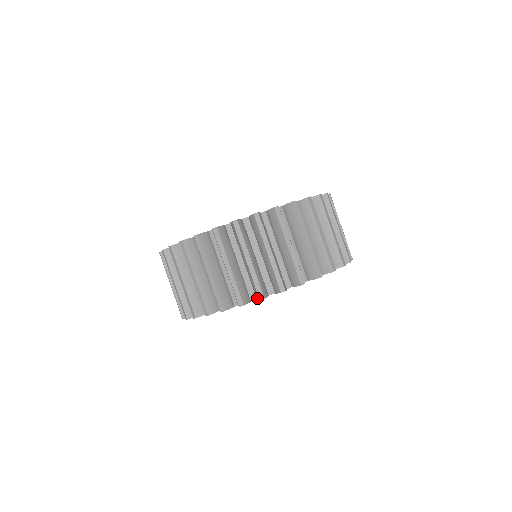
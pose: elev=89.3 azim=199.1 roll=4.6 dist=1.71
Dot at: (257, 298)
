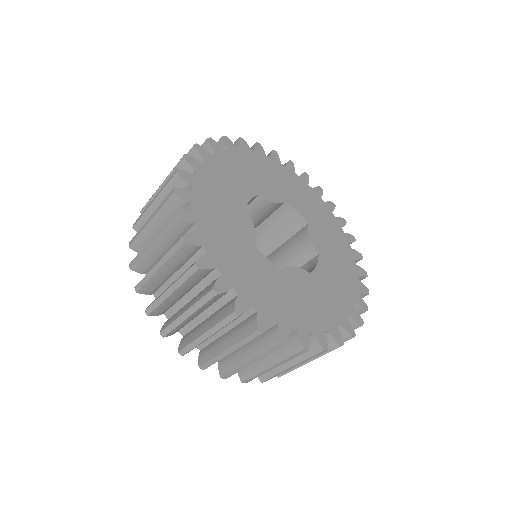
Dot at: (240, 376)
